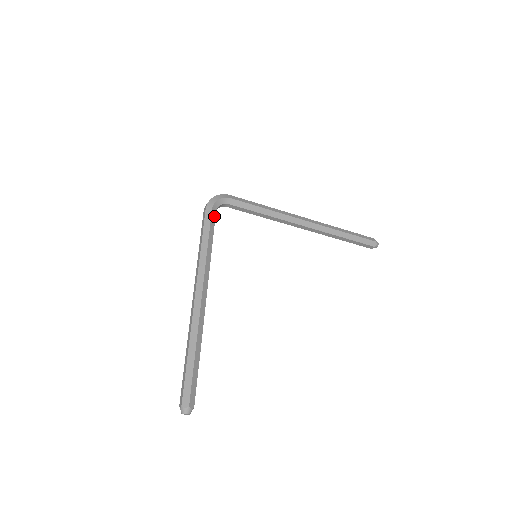
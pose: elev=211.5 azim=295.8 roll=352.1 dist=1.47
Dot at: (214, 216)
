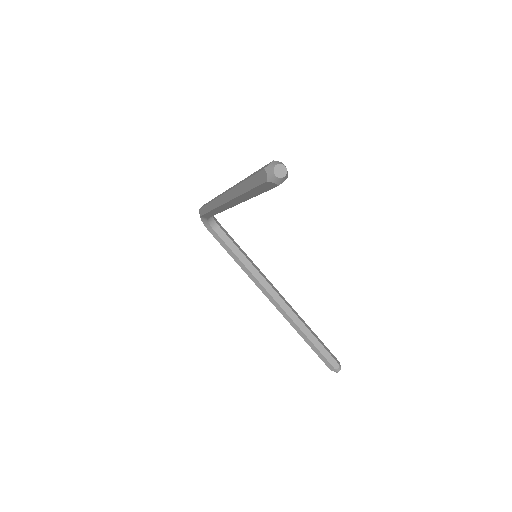
Dot at: occluded
